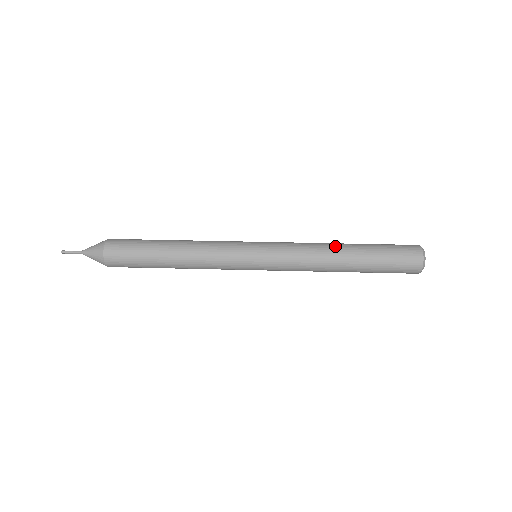
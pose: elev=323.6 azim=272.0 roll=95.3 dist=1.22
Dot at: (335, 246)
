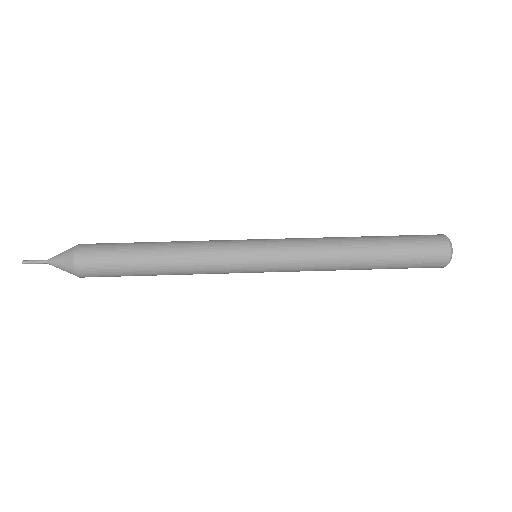
Dot at: (346, 237)
